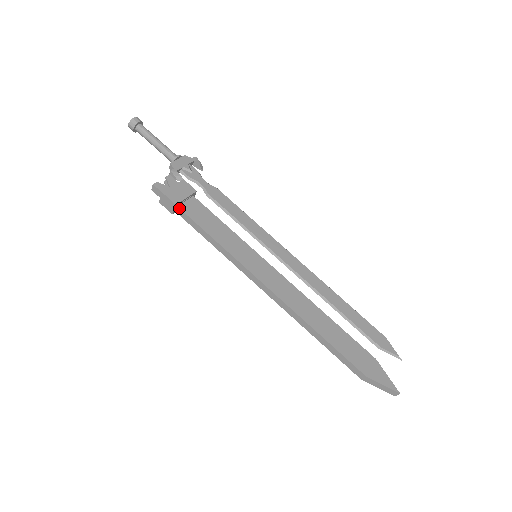
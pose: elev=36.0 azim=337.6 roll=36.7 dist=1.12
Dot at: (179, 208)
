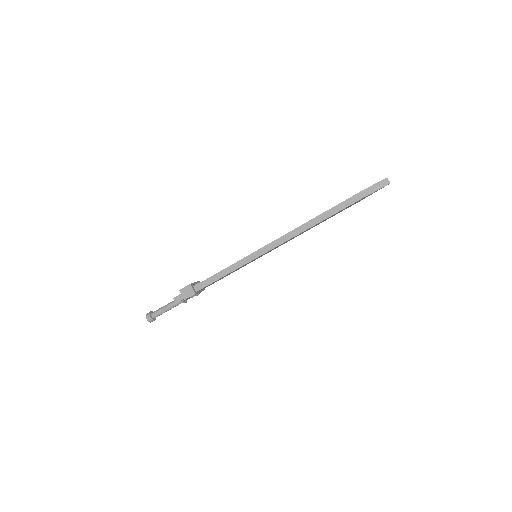
Dot at: (195, 286)
